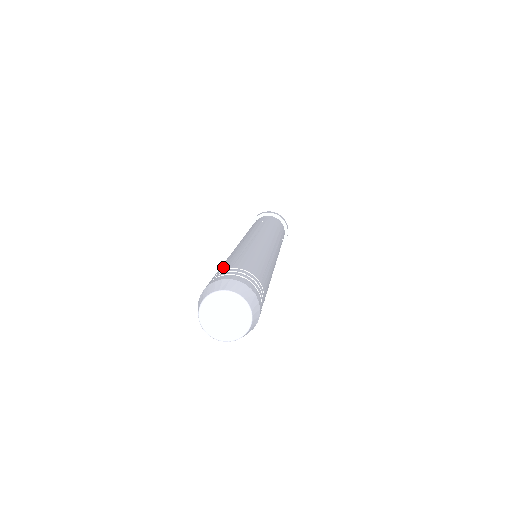
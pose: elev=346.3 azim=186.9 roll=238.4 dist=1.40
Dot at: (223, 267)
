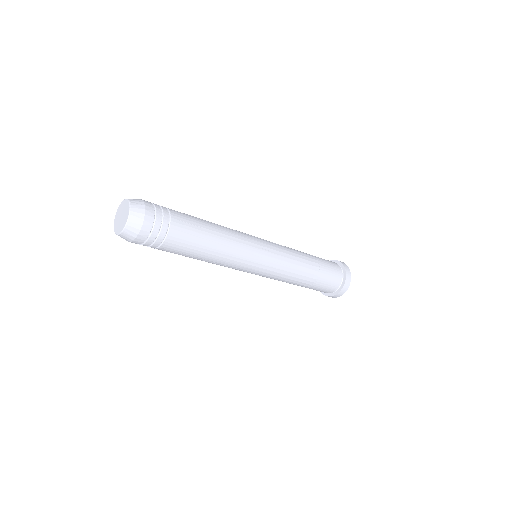
Dot at: occluded
